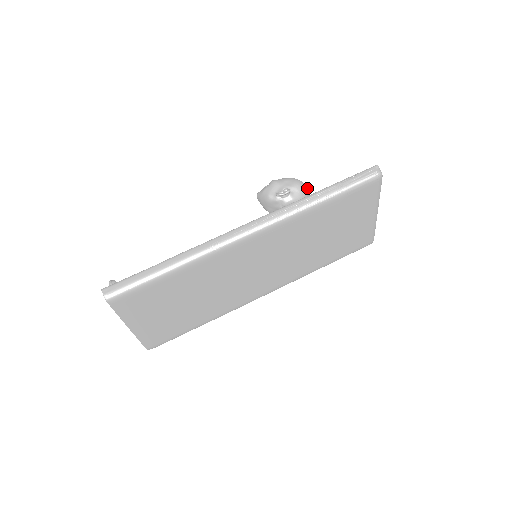
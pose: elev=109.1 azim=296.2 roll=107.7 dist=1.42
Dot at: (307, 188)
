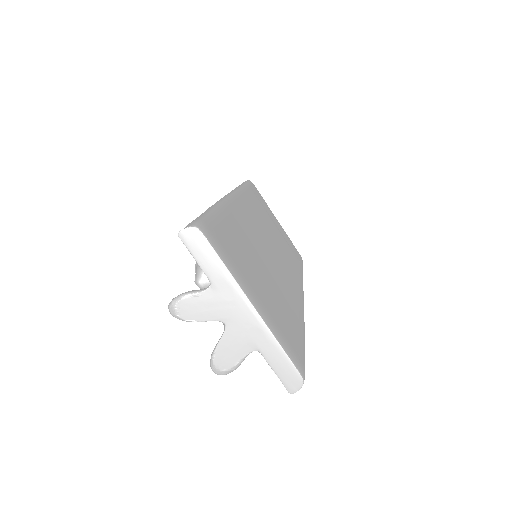
Dot at: occluded
